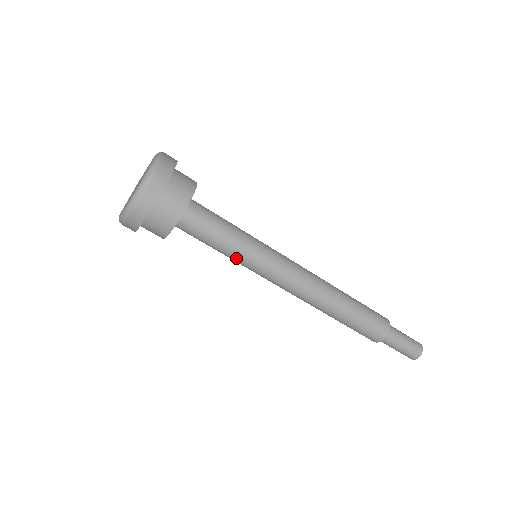
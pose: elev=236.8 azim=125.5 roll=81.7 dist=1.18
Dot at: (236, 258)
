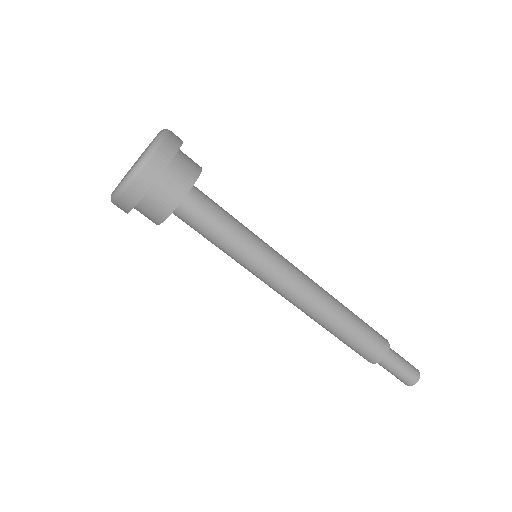
Dot at: (232, 257)
